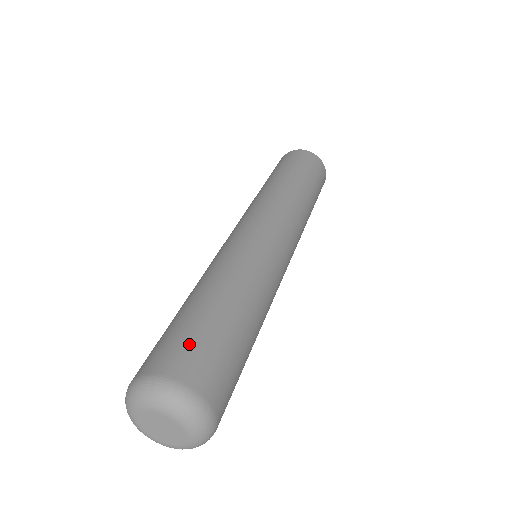
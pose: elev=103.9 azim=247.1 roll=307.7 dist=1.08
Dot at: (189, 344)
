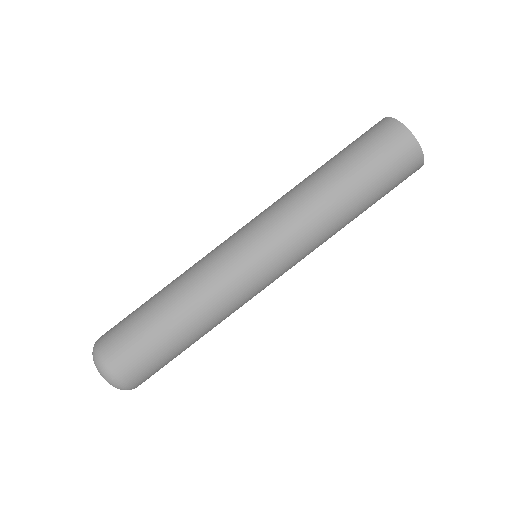
Dot at: (122, 332)
